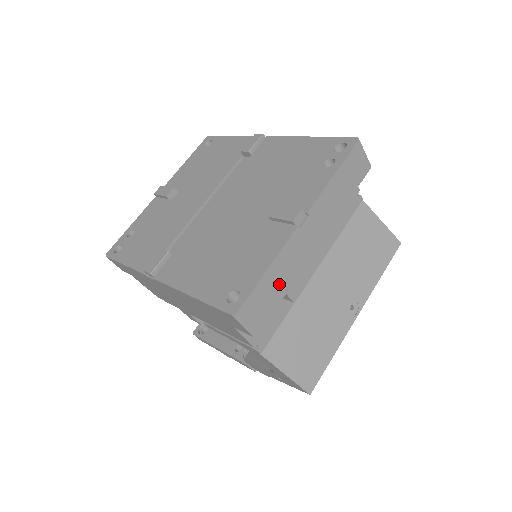
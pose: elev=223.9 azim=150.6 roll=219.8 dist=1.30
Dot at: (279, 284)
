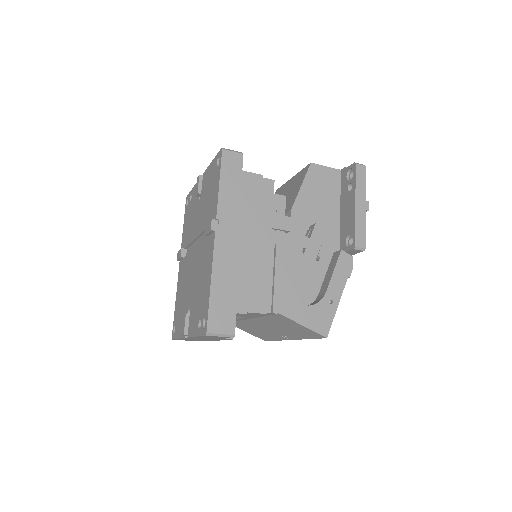
Dot at: occluded
